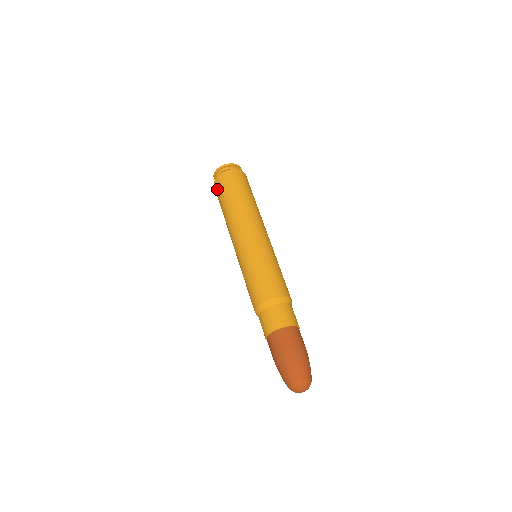
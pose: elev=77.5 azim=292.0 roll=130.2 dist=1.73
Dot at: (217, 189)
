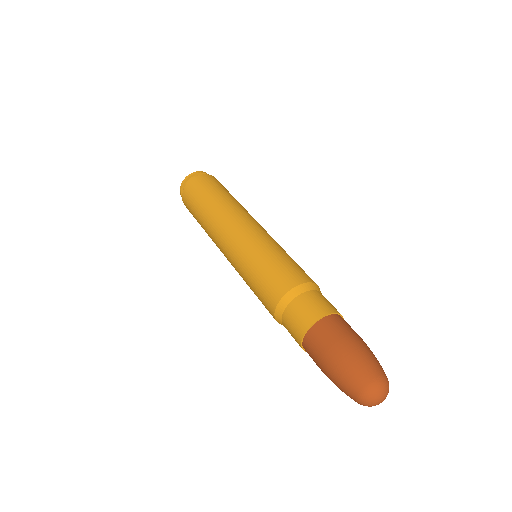
Dot at: (189, 194)
